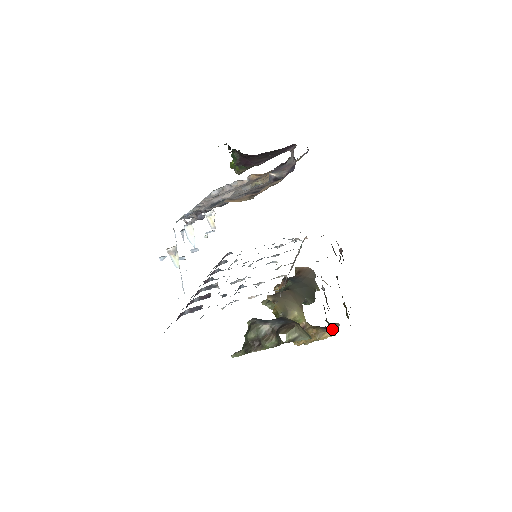
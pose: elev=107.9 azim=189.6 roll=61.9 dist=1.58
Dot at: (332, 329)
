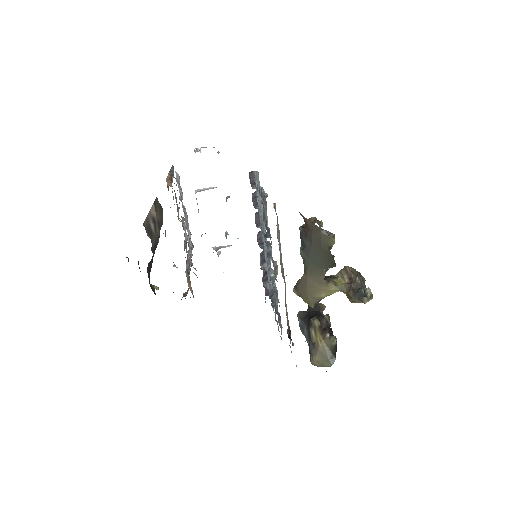
Dot at: occluded
